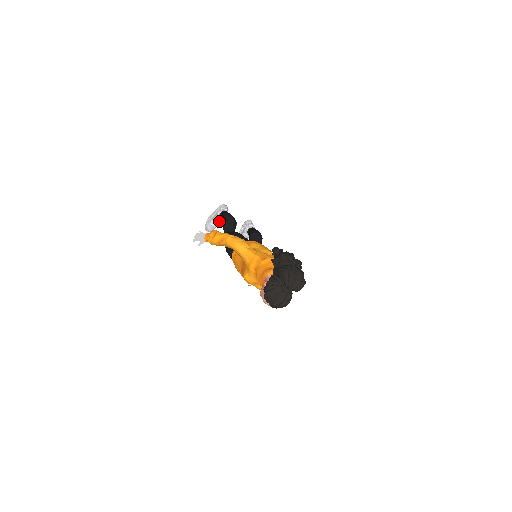
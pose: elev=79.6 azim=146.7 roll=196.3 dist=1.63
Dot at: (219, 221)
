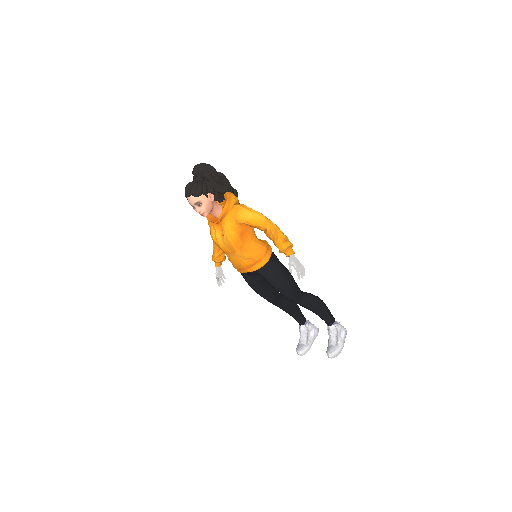
Dot at: (303, 333)
